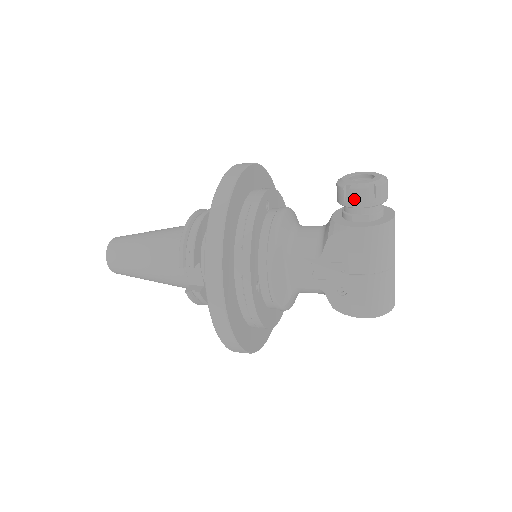
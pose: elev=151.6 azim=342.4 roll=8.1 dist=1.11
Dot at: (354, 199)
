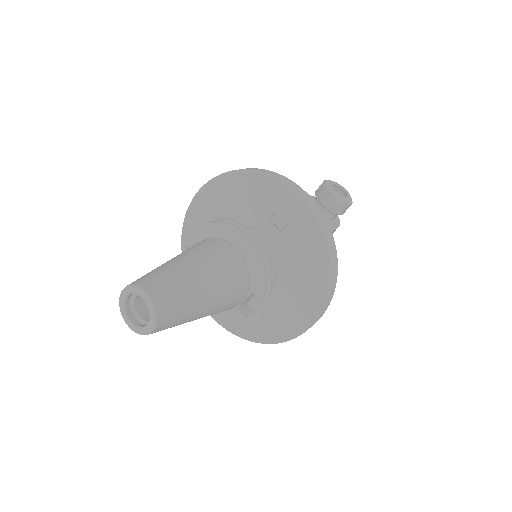
Dot at: (345, 210)
